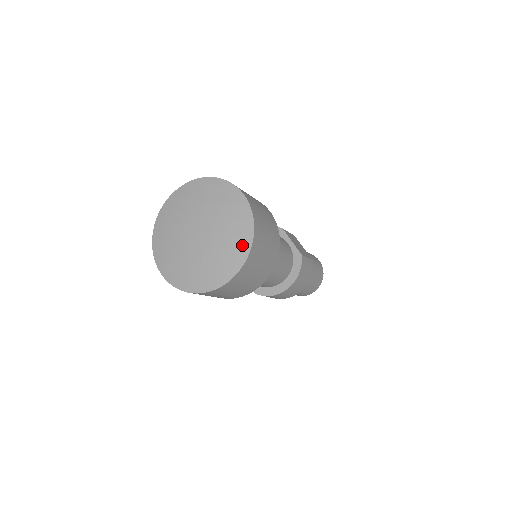
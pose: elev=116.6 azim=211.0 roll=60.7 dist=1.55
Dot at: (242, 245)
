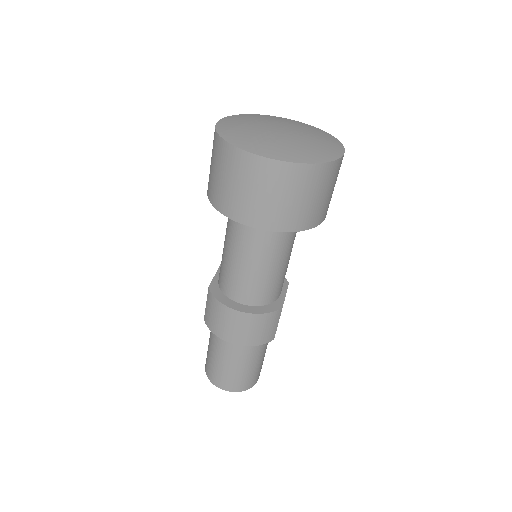
Dot at: (309, 157)
